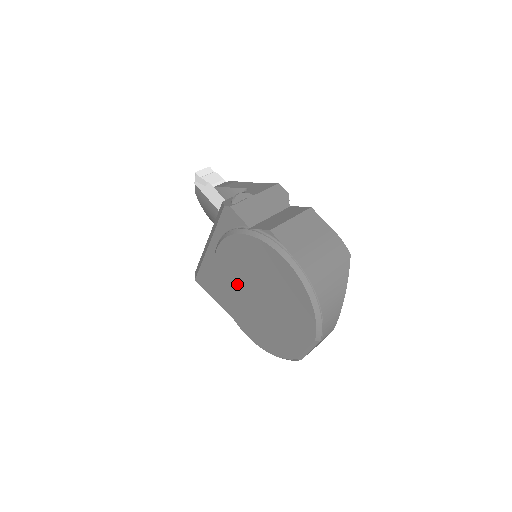
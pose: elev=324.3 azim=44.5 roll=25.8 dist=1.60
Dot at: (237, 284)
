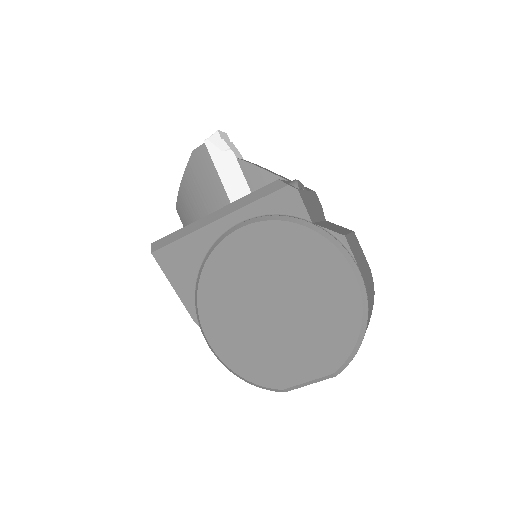
Dot at: (244, 279)
